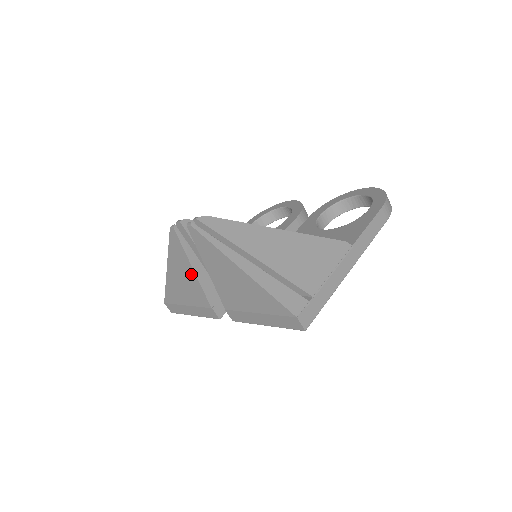
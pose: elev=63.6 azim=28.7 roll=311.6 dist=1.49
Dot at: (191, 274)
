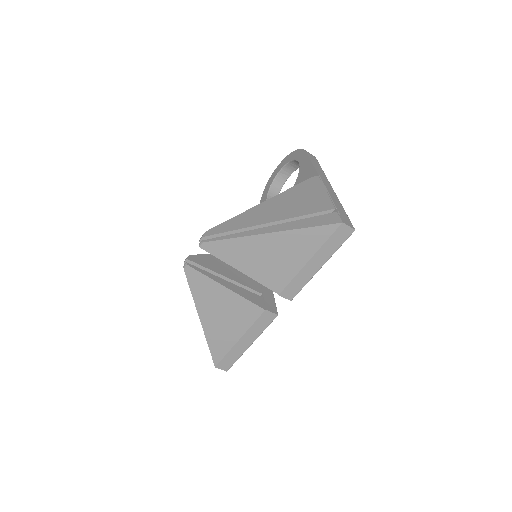
Dot at: (228, 296)
